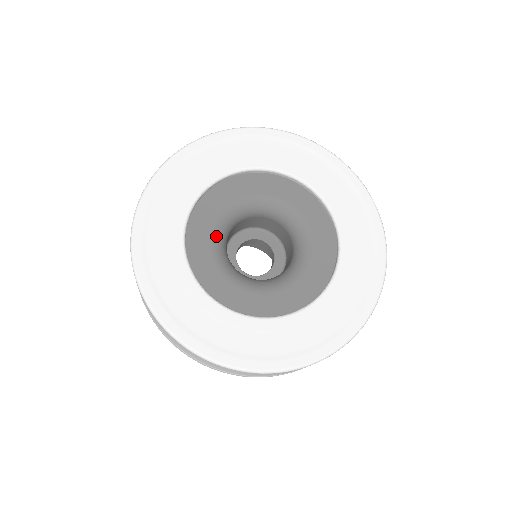
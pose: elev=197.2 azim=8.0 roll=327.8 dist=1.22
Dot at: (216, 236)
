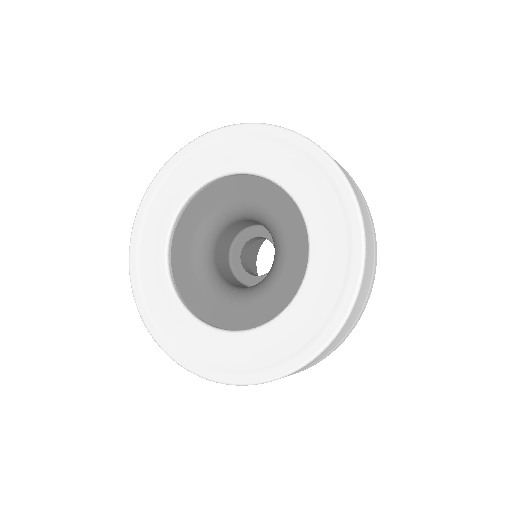
Dot at: (198, 240)
